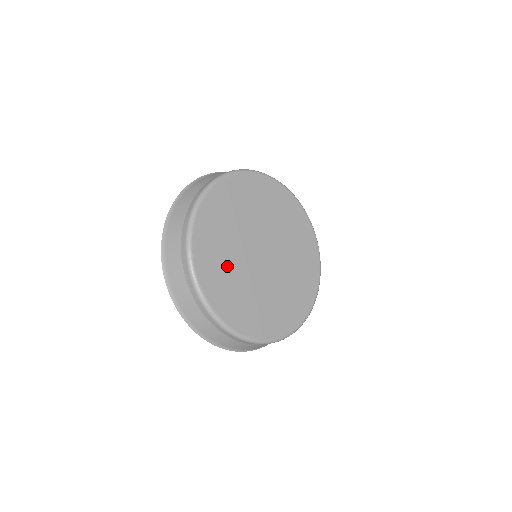
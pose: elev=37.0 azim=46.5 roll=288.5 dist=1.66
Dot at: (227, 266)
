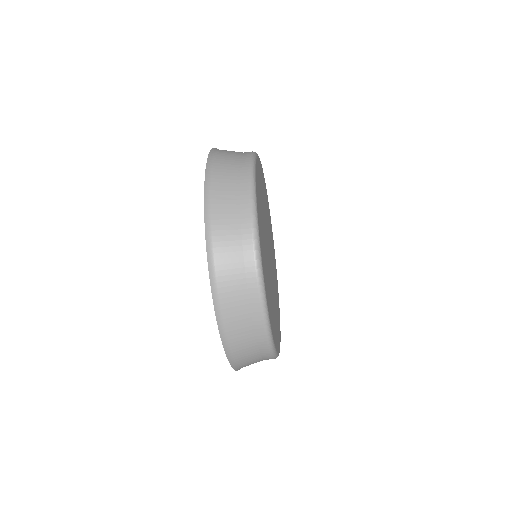
Dot at: (262, 211)
